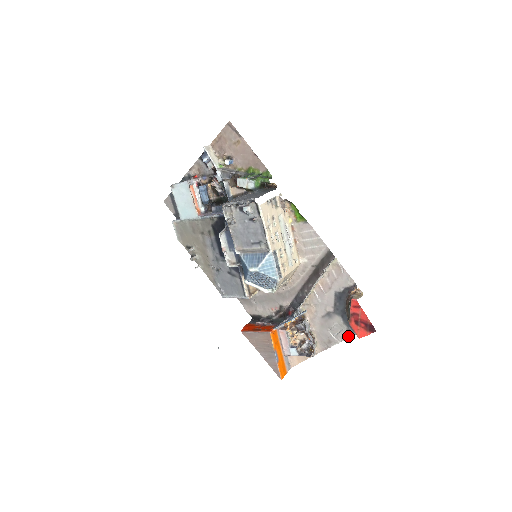
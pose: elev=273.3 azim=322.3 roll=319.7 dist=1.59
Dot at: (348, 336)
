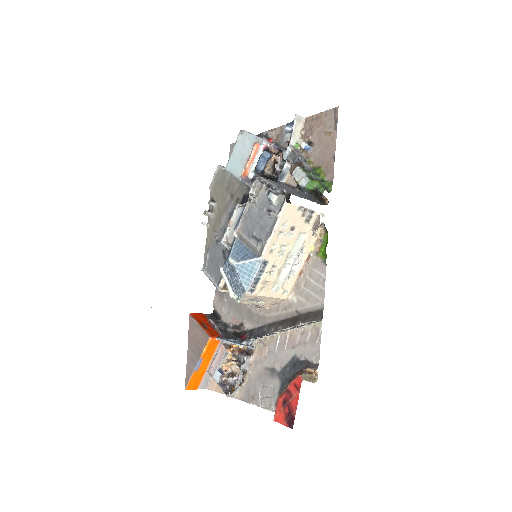
Dot at: (272, 408)
